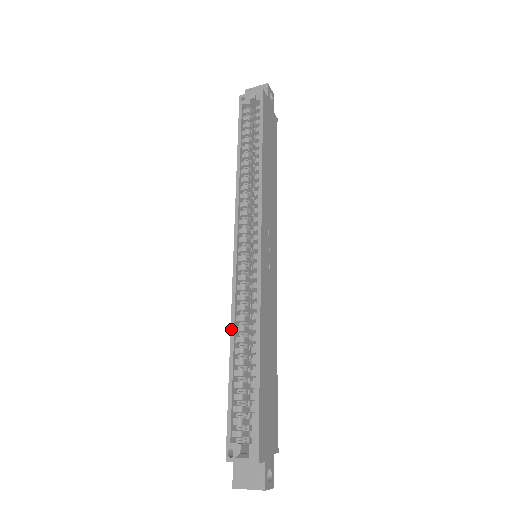
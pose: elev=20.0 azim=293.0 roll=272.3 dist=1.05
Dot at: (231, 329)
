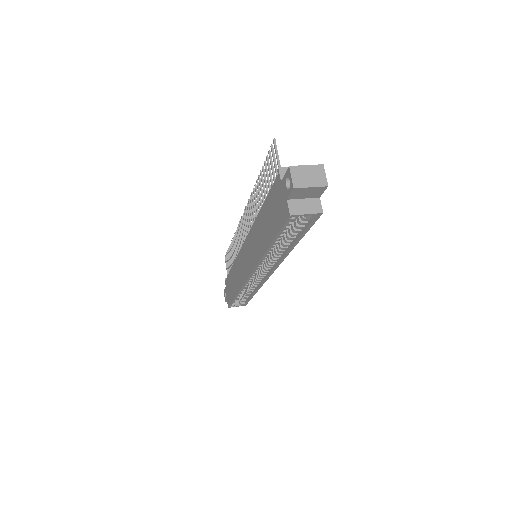
Dot at: (239, 292)
